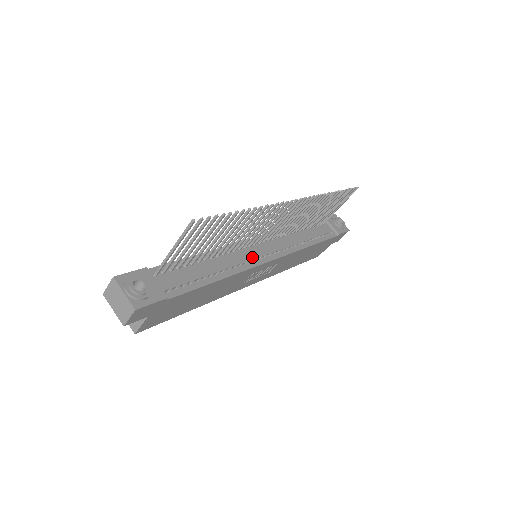
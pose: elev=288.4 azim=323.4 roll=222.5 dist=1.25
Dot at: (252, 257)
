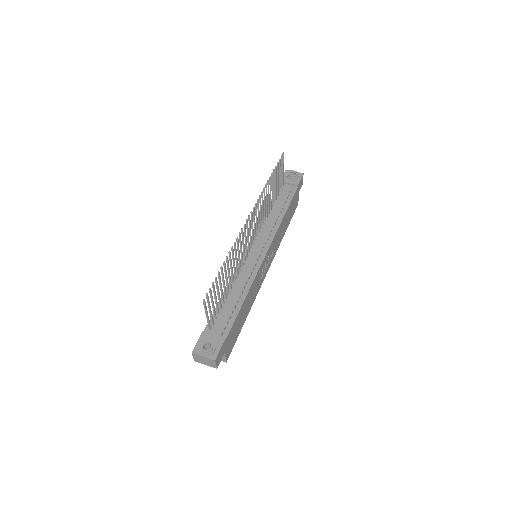
Dot at: (253, 264)
